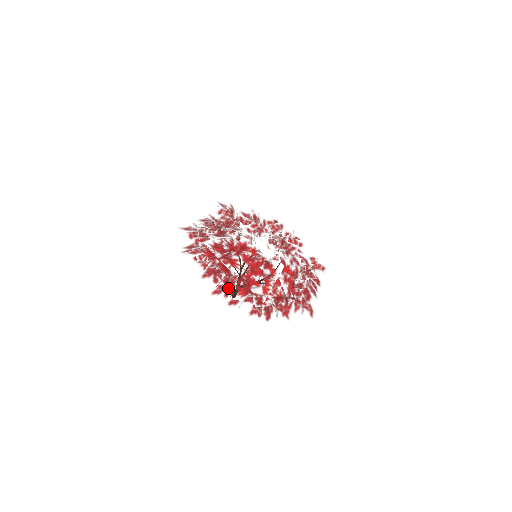
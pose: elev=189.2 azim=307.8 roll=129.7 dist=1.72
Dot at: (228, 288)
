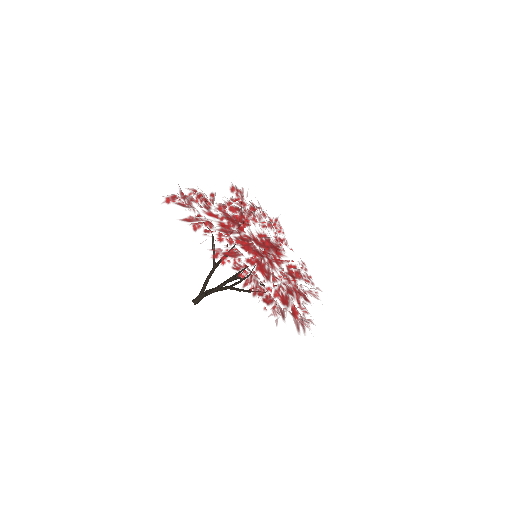
Dot at: (299, 298)
